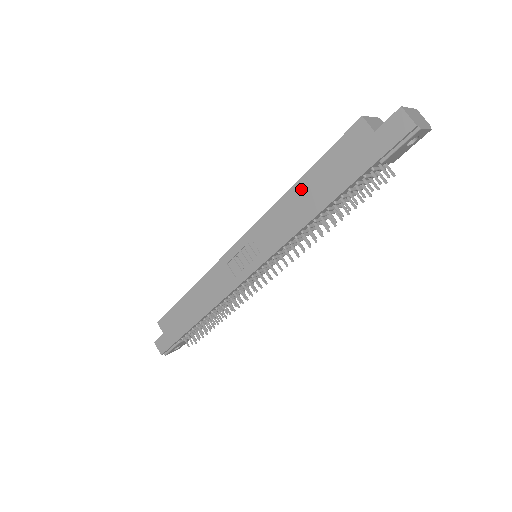
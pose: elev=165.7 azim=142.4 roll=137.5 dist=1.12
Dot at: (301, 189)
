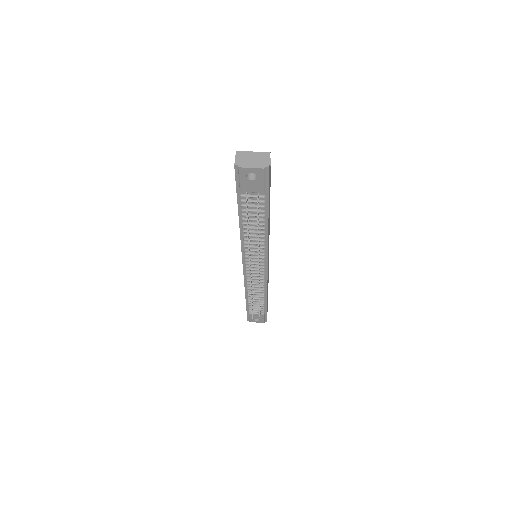
Dot at: occluded
